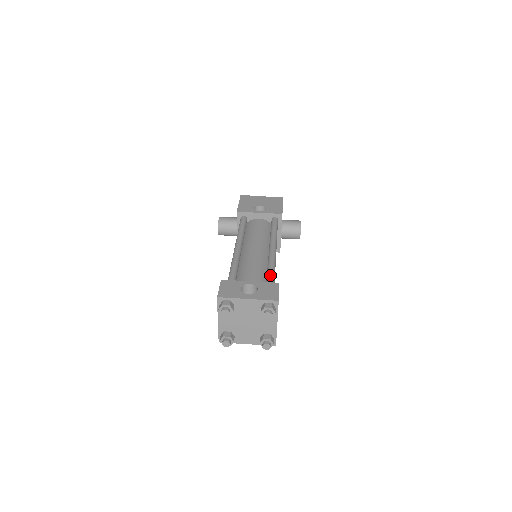
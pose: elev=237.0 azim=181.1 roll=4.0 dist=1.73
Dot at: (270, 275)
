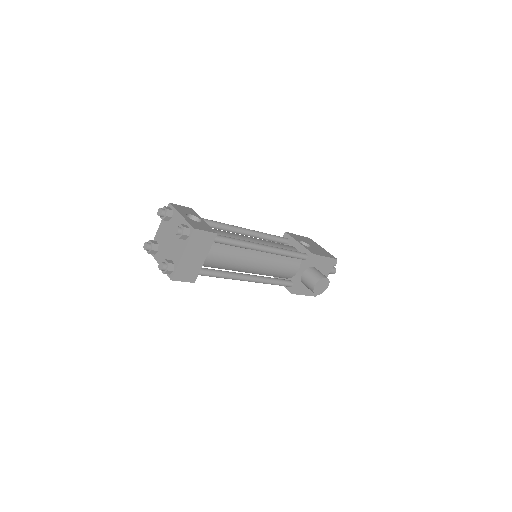
Dot at: occluded
